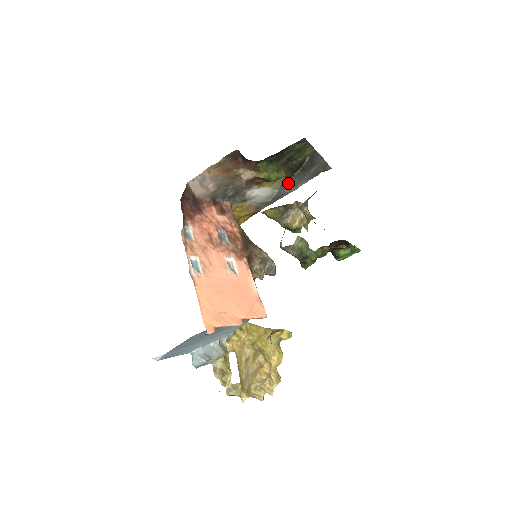
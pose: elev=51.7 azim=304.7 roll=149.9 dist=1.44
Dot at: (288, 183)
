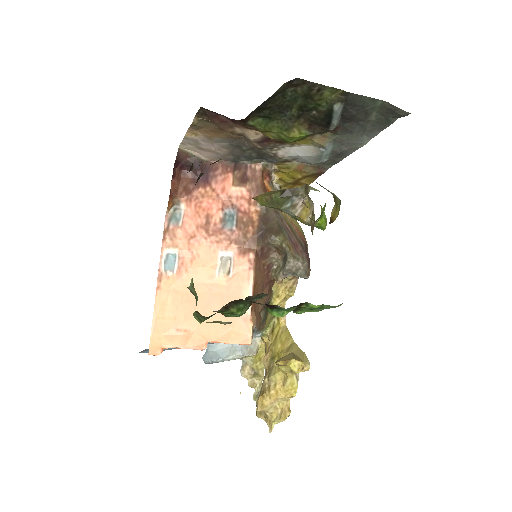
Dot at: (341, 137)
